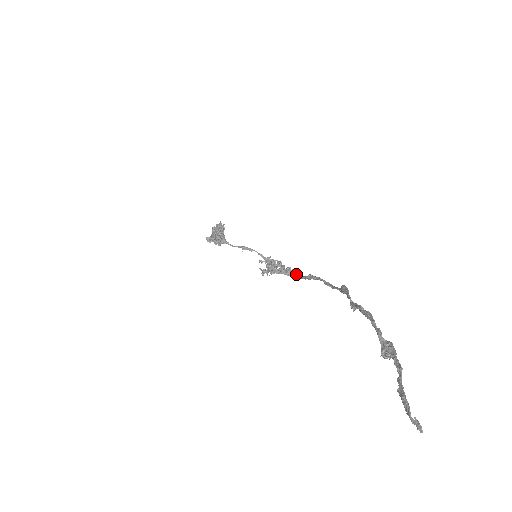
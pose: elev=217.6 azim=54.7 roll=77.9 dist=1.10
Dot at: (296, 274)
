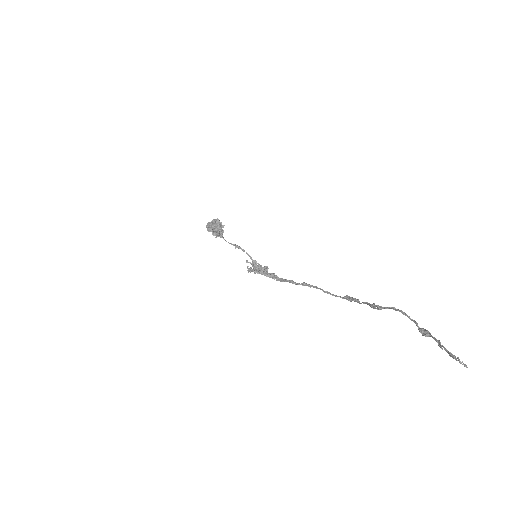
Dot at: (284, 279)
